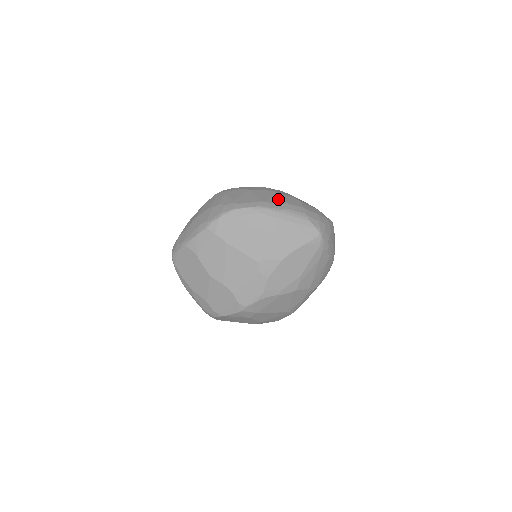
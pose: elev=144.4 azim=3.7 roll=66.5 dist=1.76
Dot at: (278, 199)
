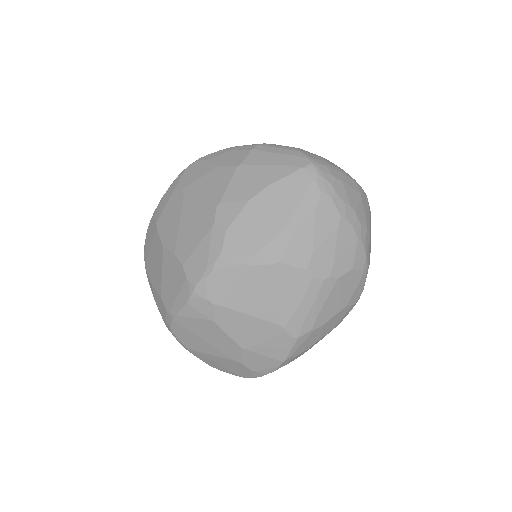
Dot at: occluded
